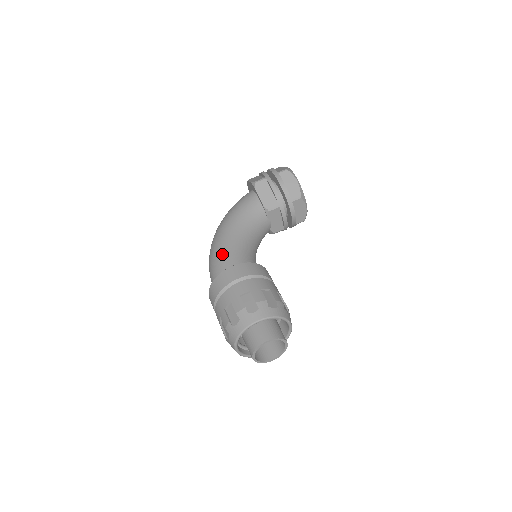
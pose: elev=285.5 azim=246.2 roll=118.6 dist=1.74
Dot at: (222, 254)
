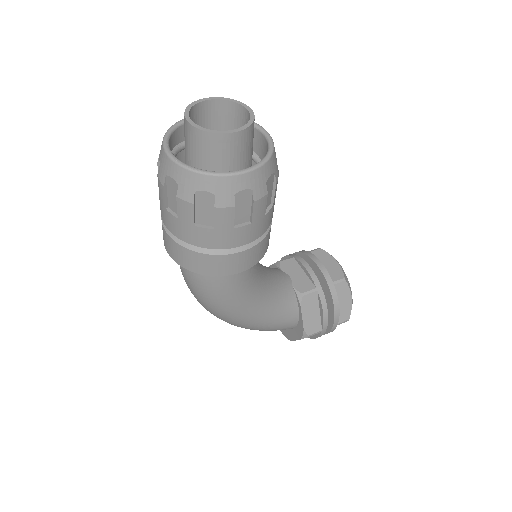
Dot at: occluded
